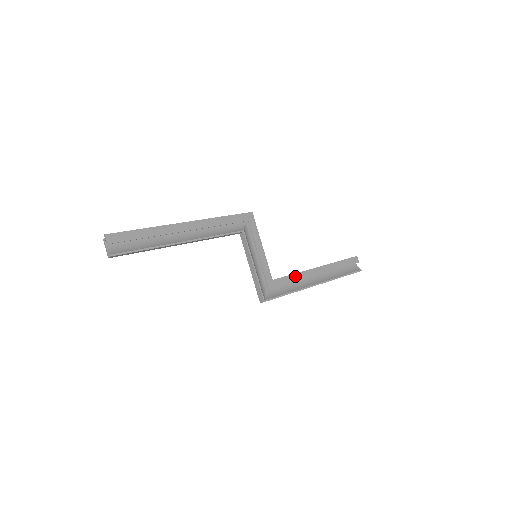
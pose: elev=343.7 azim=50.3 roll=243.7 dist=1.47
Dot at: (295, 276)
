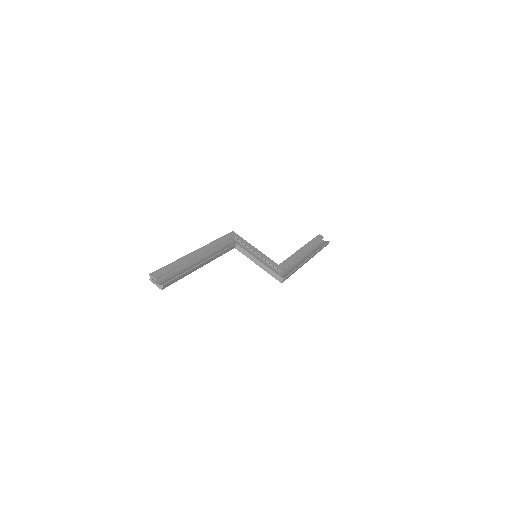
Dot at: (291, 258)
